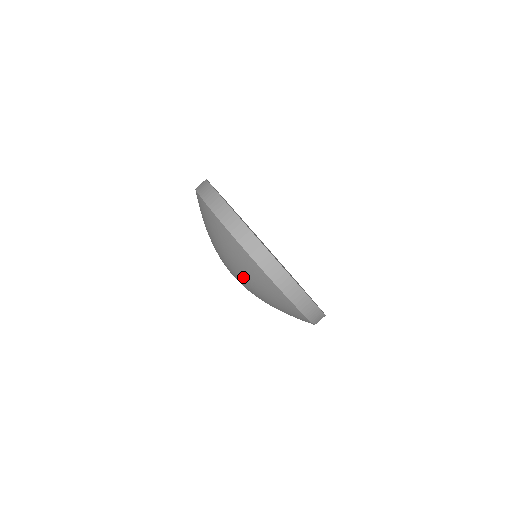
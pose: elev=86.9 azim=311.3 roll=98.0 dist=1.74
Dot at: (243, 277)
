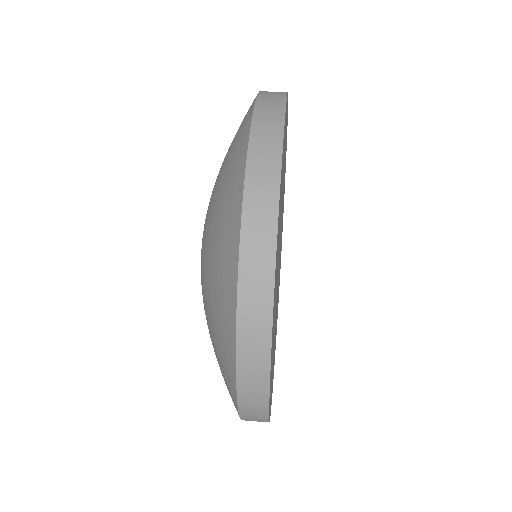
Dot at: occluded
